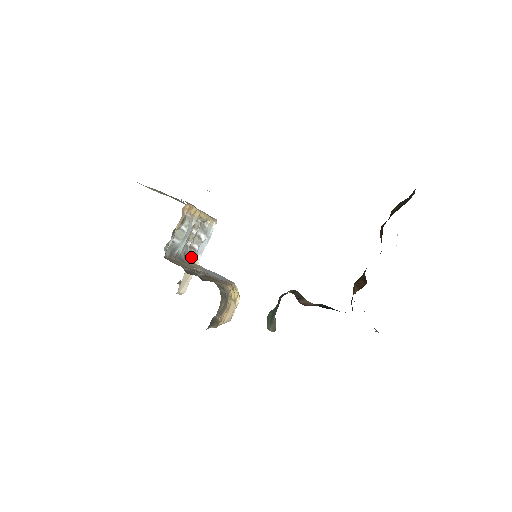
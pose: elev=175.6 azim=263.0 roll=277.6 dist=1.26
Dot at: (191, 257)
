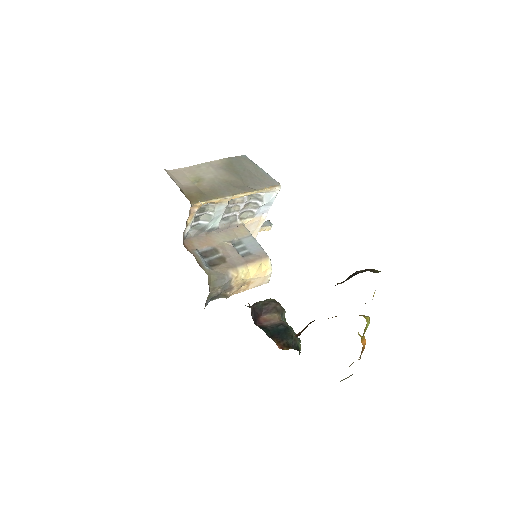
Dot at: (249, 218)
